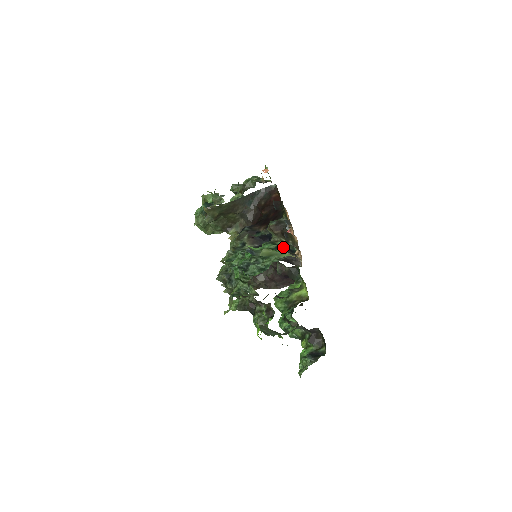
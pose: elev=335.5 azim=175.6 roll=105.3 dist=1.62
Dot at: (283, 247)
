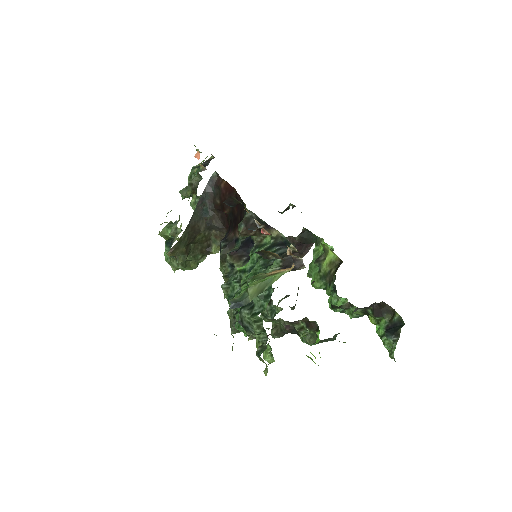
Dot at: (271, 246)
